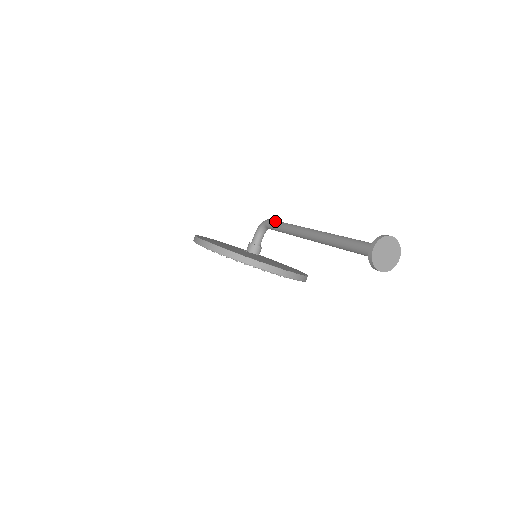
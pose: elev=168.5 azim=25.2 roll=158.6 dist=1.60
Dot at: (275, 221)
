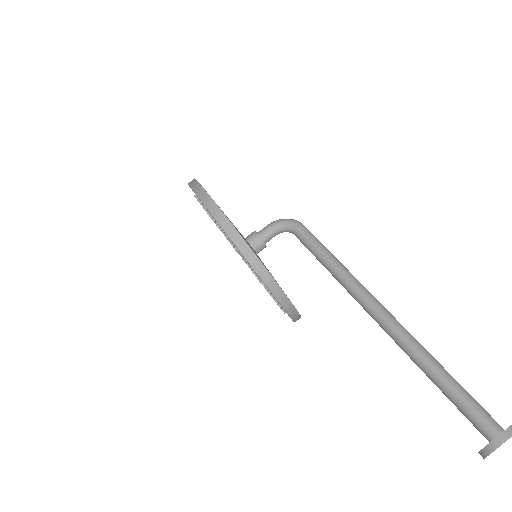
Dot at: (316, 238)
